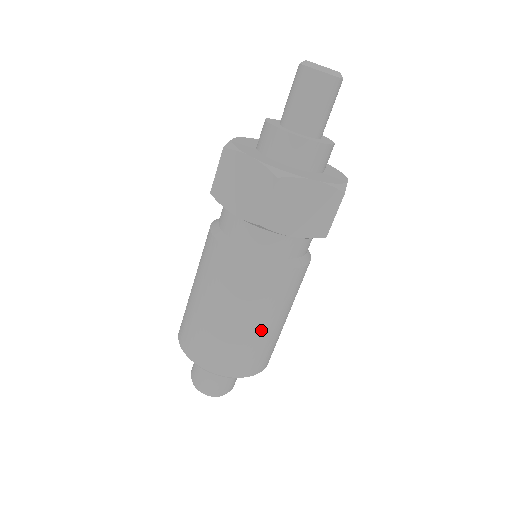
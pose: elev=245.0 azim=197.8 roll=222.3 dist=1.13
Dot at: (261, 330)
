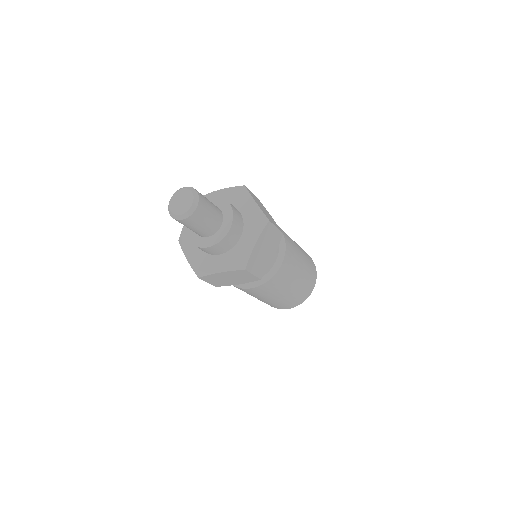
Dot at: (301, 275)
